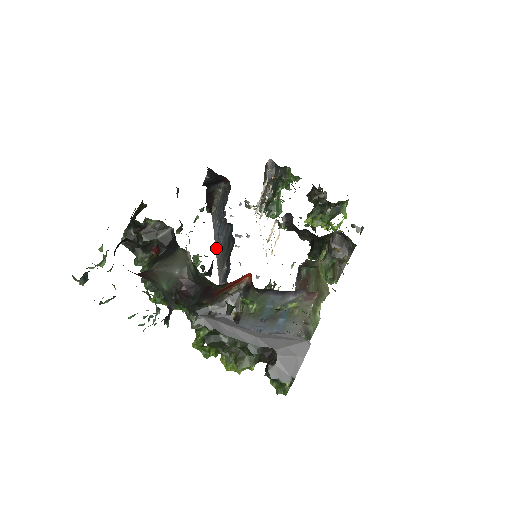
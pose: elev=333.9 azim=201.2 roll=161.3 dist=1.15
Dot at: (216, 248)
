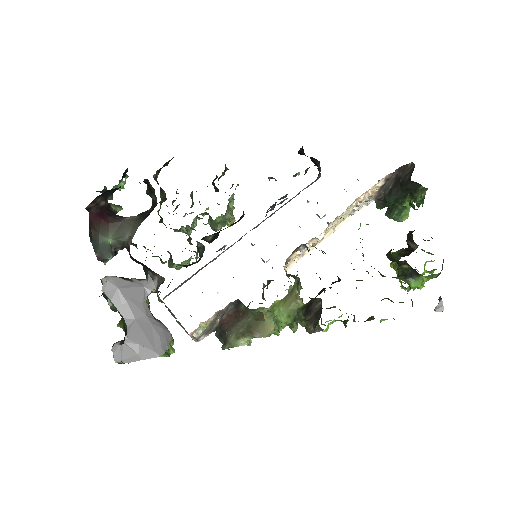
Dot at: (267, 217)
